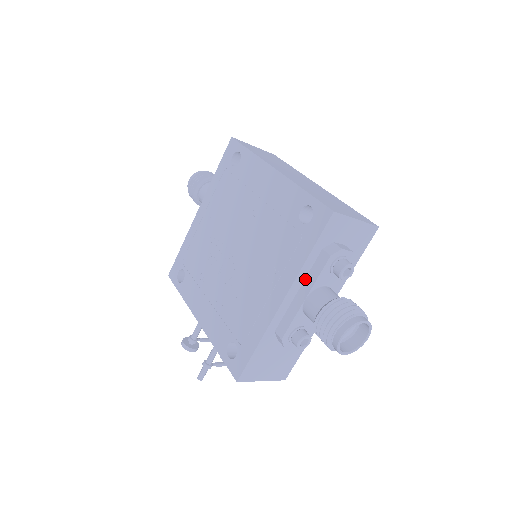
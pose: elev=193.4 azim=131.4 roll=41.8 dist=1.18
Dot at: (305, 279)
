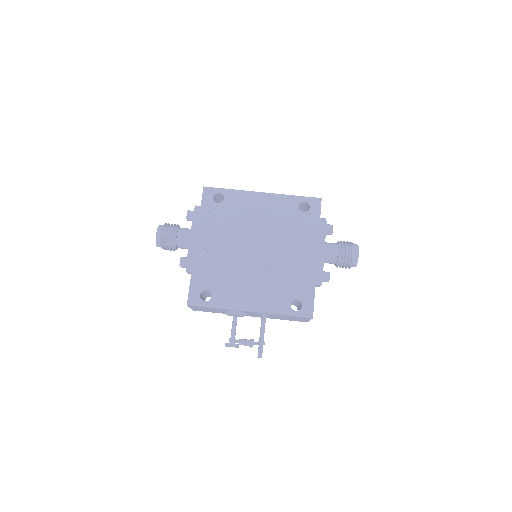
Dot at: occluded
